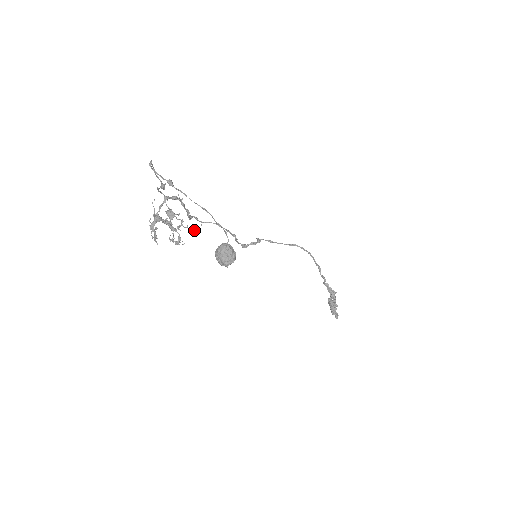
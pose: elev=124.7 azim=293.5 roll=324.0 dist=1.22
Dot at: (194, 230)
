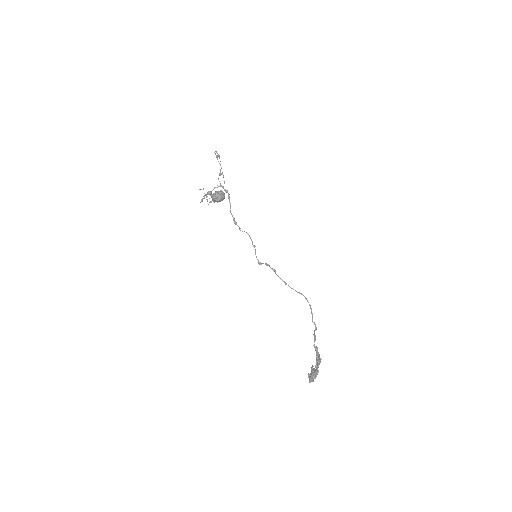
Dot at: occluded
